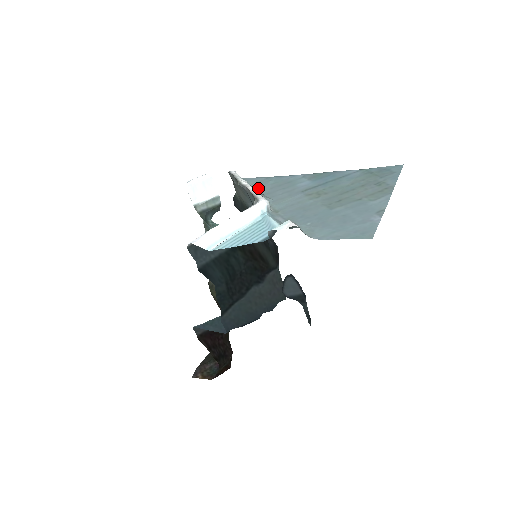
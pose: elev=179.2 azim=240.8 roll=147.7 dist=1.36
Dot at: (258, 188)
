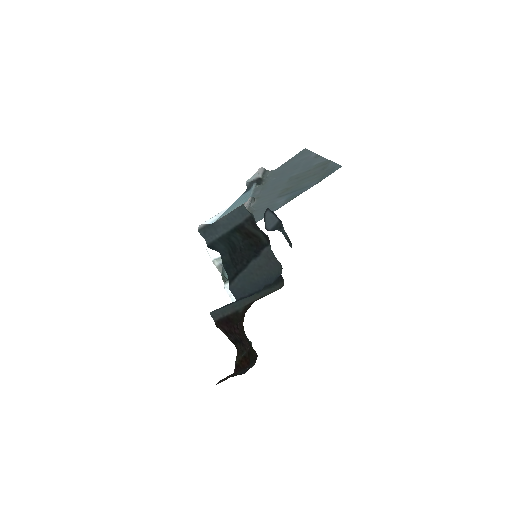
Dot at: occluded
